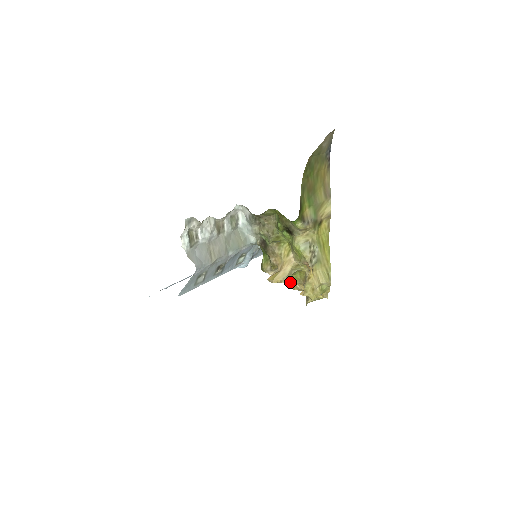
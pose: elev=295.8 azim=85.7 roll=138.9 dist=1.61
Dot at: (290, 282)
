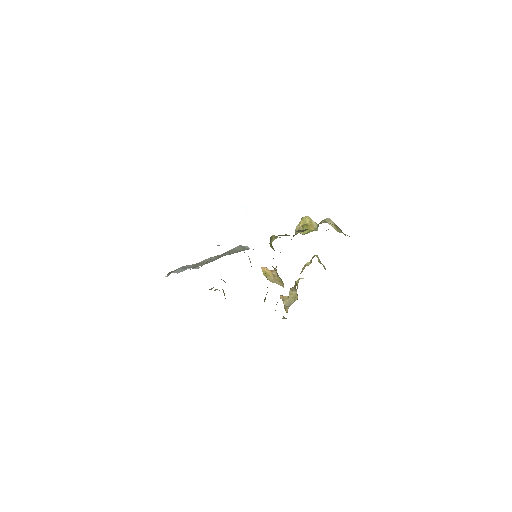
Dot at: occluded
